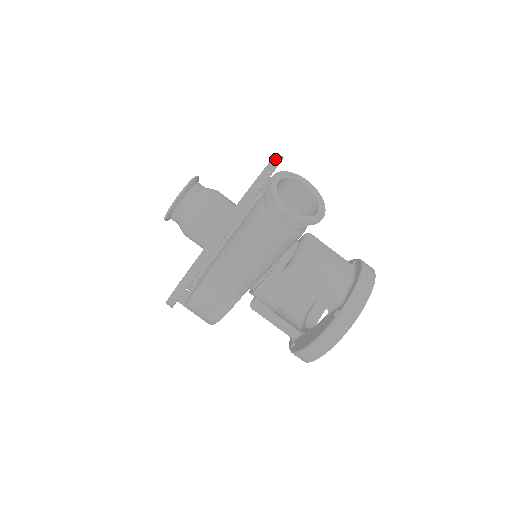
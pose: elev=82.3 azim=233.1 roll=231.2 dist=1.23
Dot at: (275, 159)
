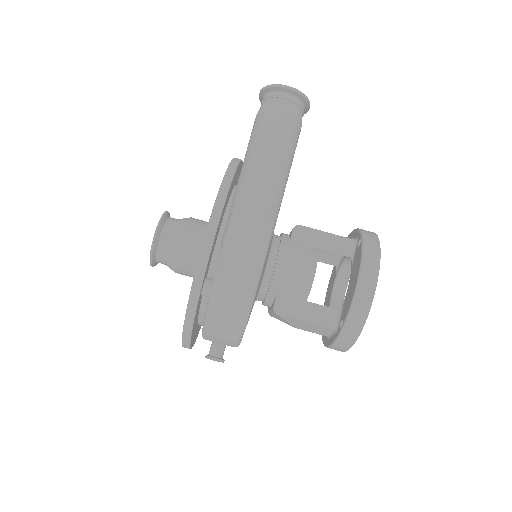
Dot at: occluded
